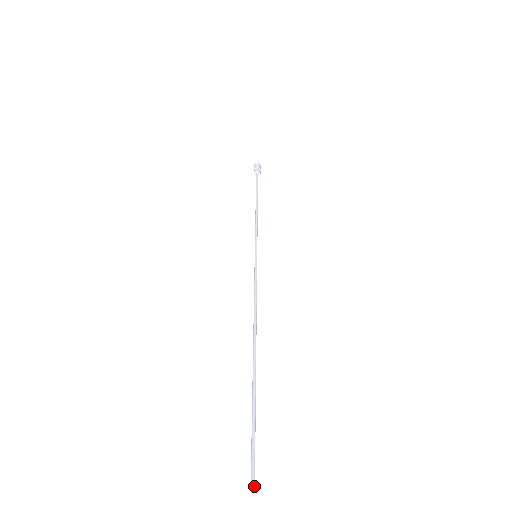
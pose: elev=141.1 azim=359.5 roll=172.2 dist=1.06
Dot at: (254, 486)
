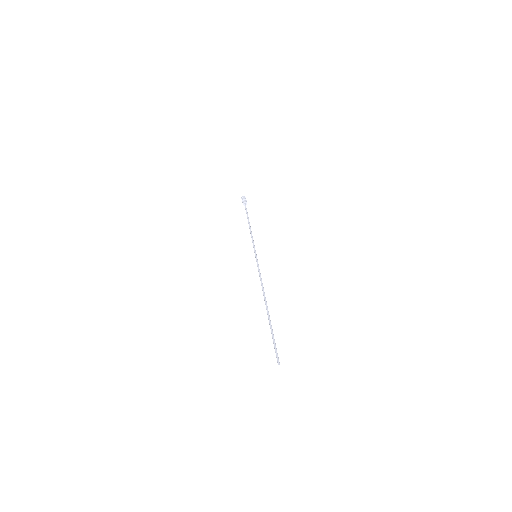
Dot at: (279, 363)
